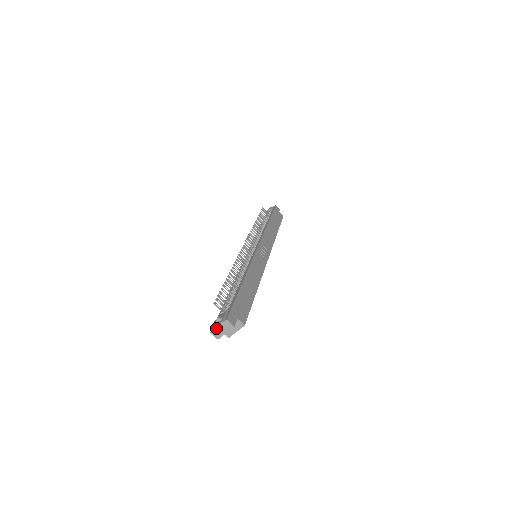
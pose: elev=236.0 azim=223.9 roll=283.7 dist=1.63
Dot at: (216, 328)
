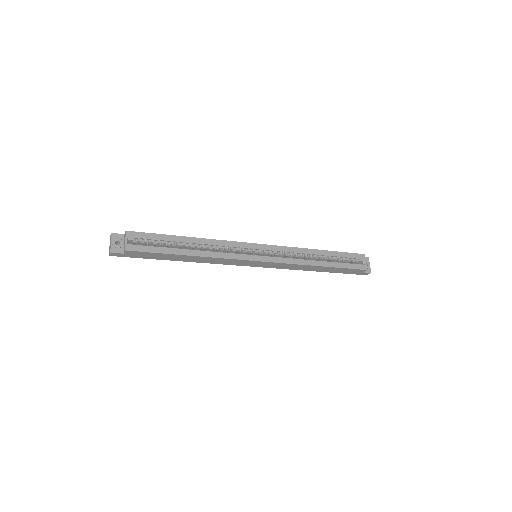
Dot at: occluded
